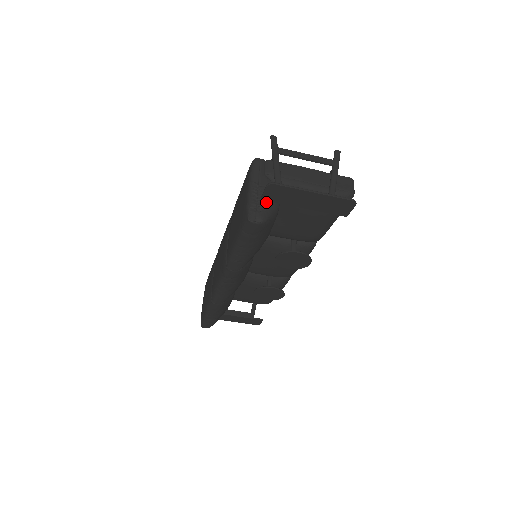
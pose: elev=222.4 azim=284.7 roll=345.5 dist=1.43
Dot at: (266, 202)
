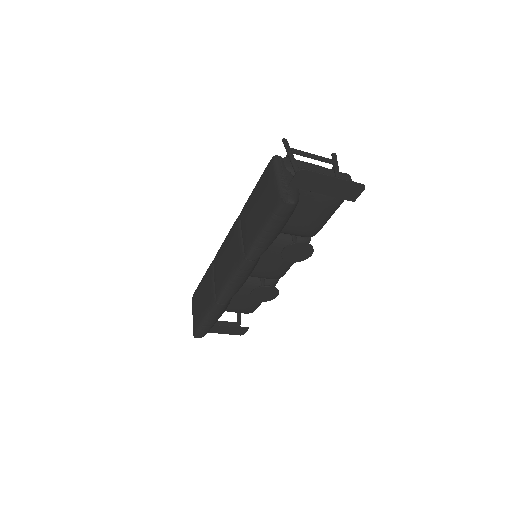
Dot at: (293, 188)
